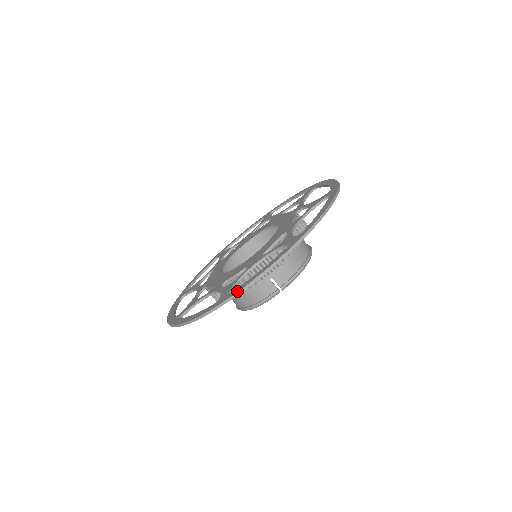
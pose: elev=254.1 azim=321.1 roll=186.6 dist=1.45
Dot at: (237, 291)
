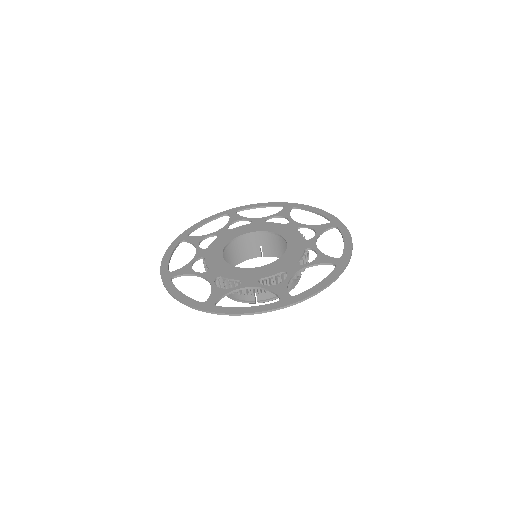
Dot at: (222, 312)
